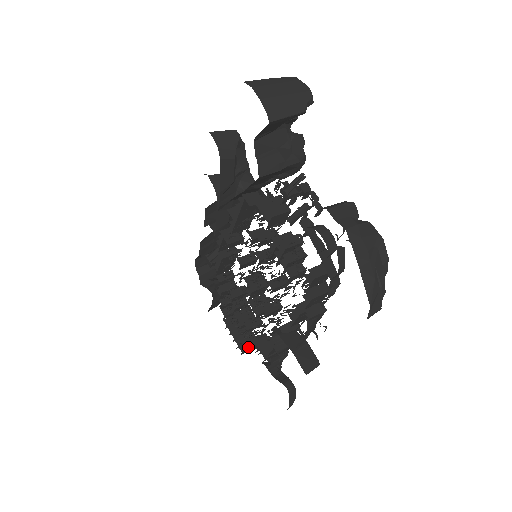
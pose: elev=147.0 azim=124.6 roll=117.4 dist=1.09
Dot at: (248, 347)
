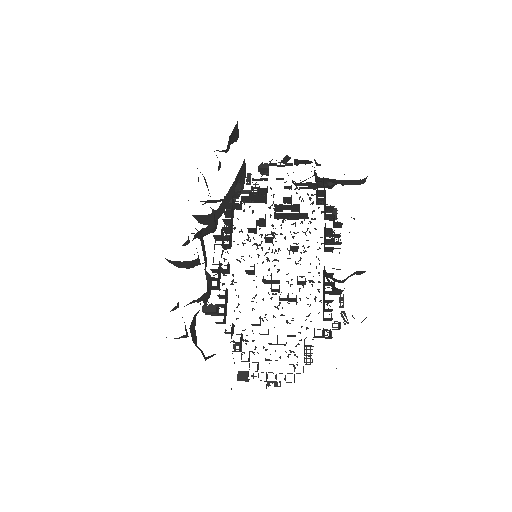
Dot at: occluded
